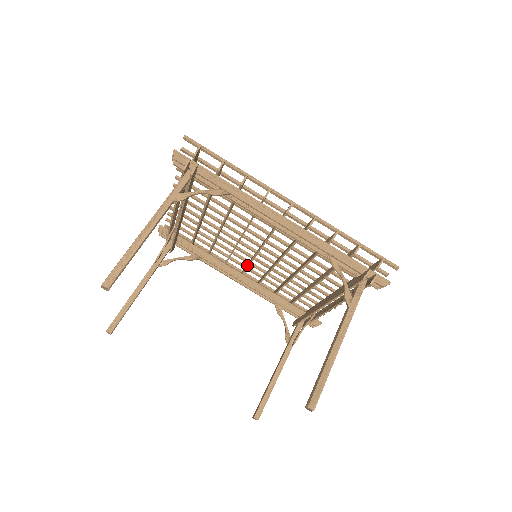
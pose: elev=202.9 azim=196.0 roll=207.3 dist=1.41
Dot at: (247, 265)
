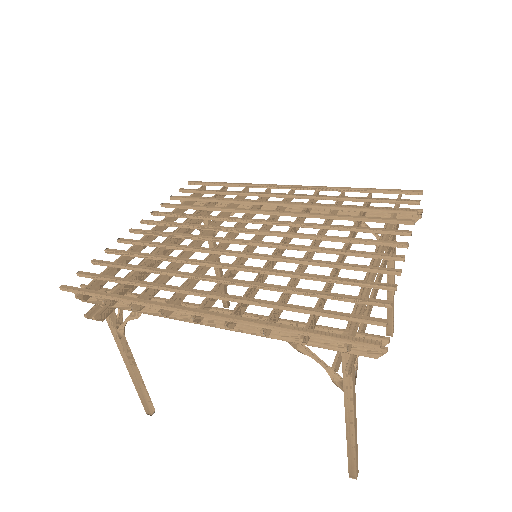
Dot at: occluded
